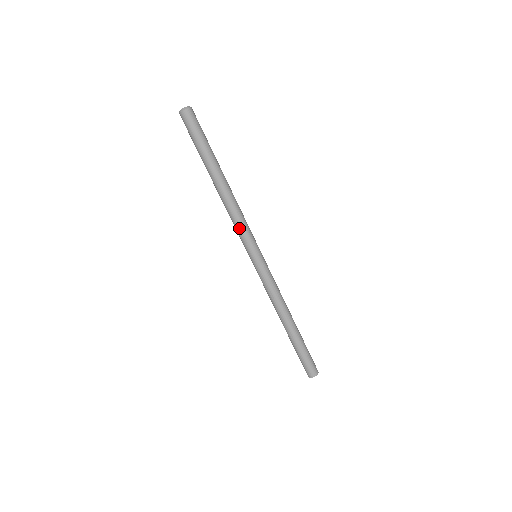
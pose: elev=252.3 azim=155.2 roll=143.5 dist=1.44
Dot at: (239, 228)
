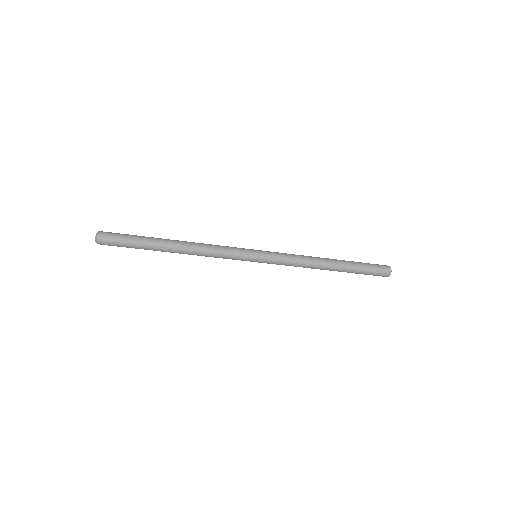
Dot at: (223, 257)
